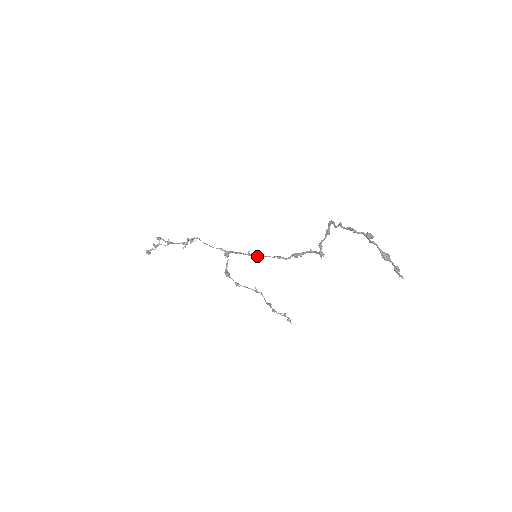
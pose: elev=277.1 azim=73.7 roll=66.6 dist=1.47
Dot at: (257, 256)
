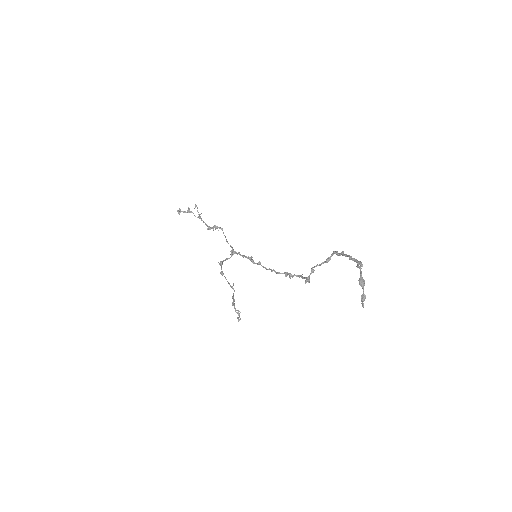
Dot at: occluded
